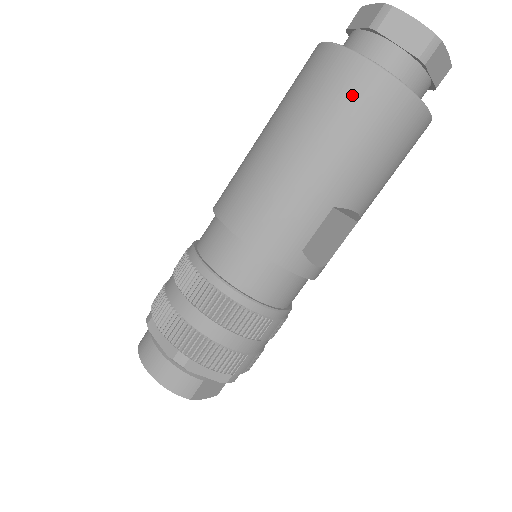
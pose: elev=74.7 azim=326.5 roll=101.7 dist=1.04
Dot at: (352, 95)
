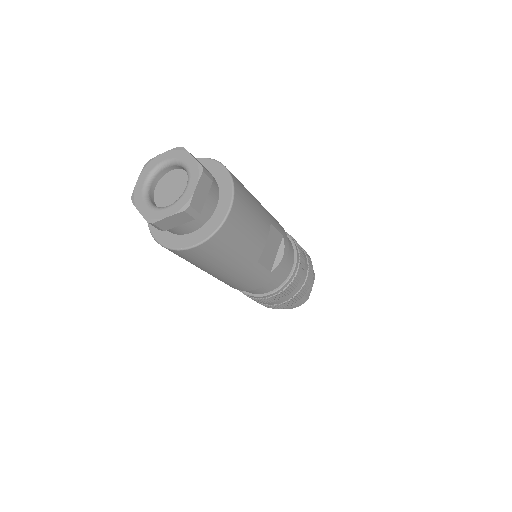
Dot at: (202, 257)
